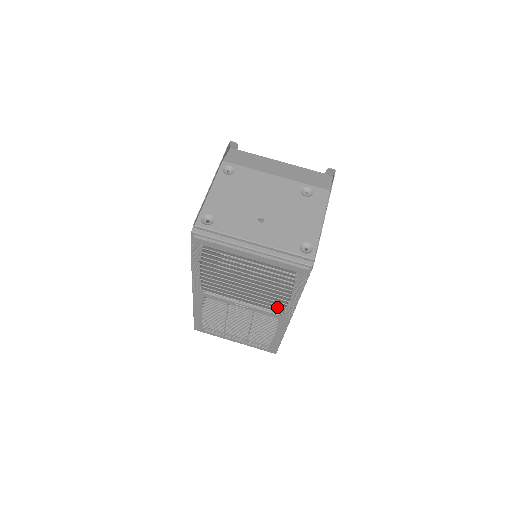
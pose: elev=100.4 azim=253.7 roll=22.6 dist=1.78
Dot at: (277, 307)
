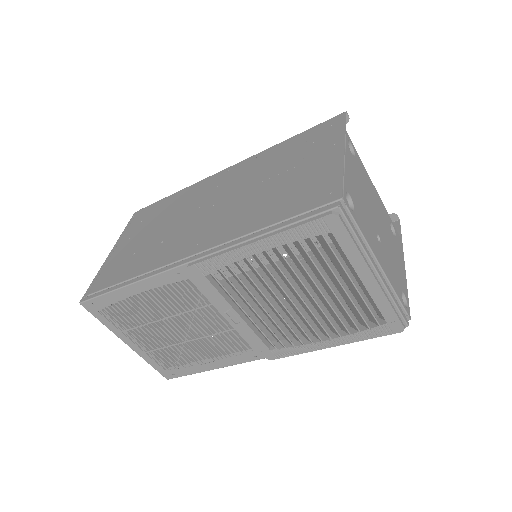
Dot at: occluded
